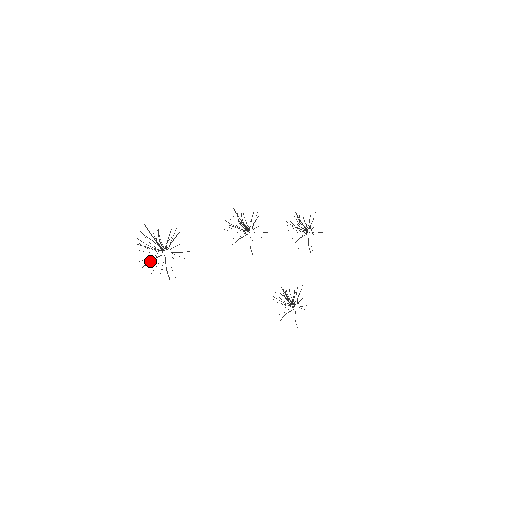
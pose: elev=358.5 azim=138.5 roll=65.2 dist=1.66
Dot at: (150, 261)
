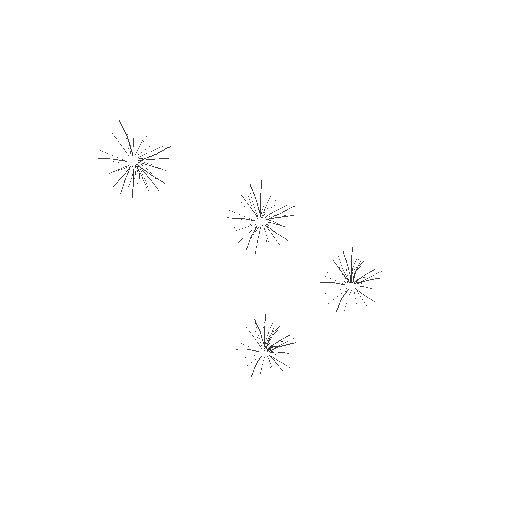
Dot at: occluded
